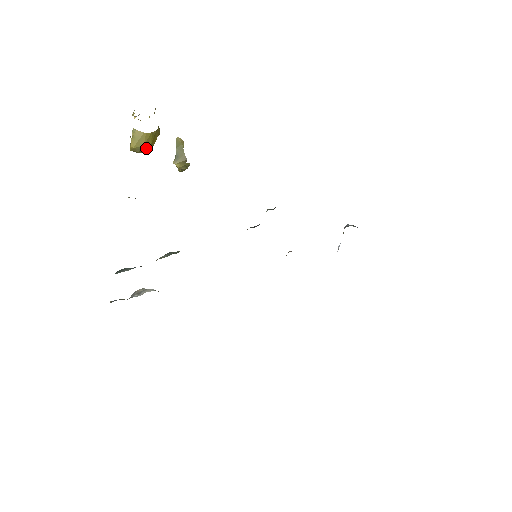
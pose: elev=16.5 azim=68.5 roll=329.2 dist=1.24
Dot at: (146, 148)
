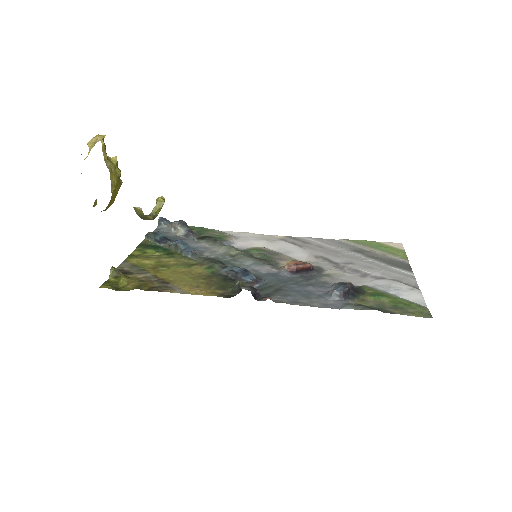
Dot at: occluded
